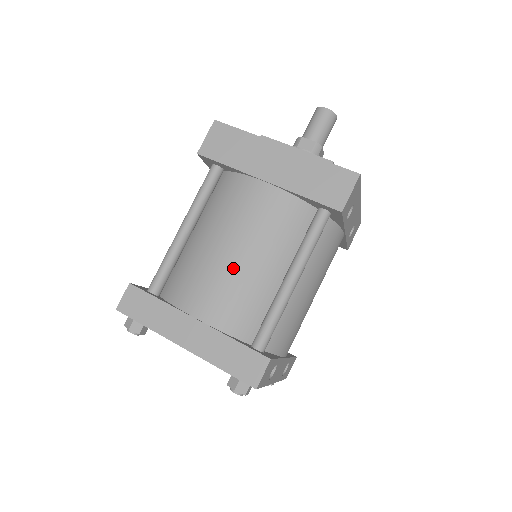
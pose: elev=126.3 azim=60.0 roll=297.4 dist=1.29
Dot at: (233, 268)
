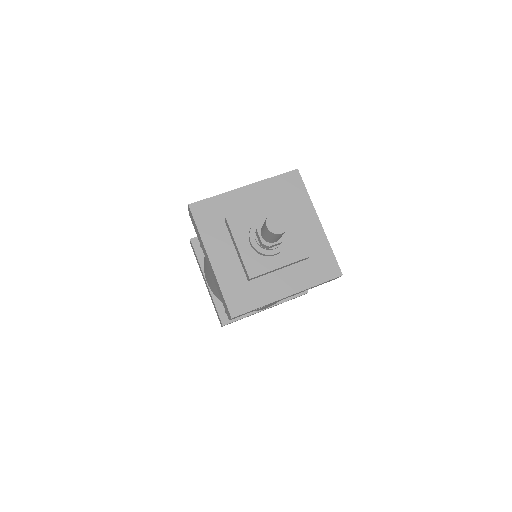
Dot at: (210, 282)
